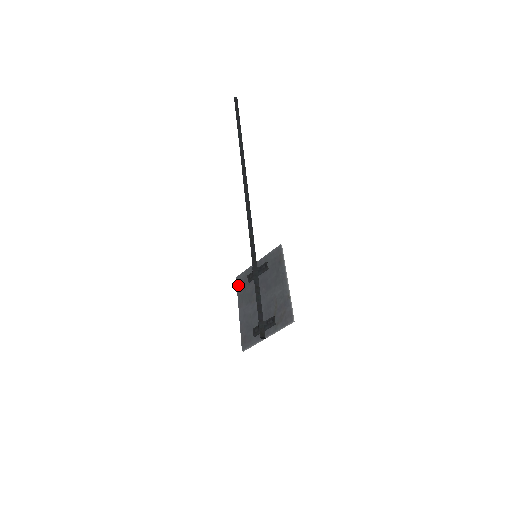
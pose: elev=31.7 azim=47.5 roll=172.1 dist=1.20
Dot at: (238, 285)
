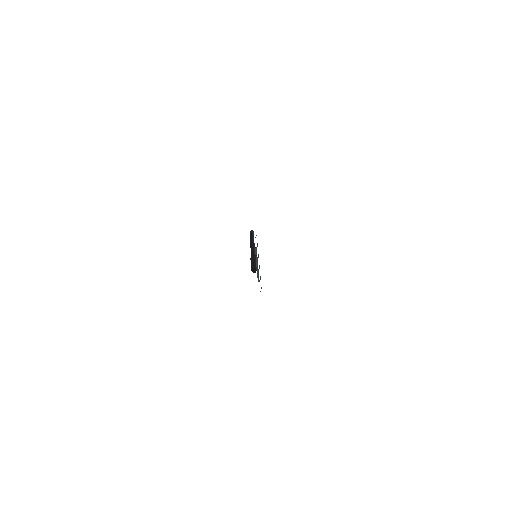
Dot at: occluded
